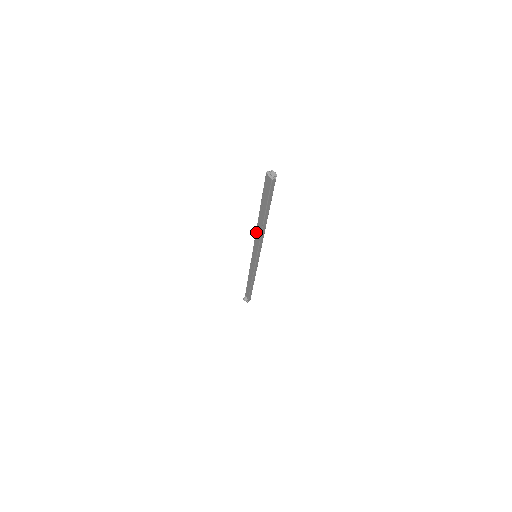
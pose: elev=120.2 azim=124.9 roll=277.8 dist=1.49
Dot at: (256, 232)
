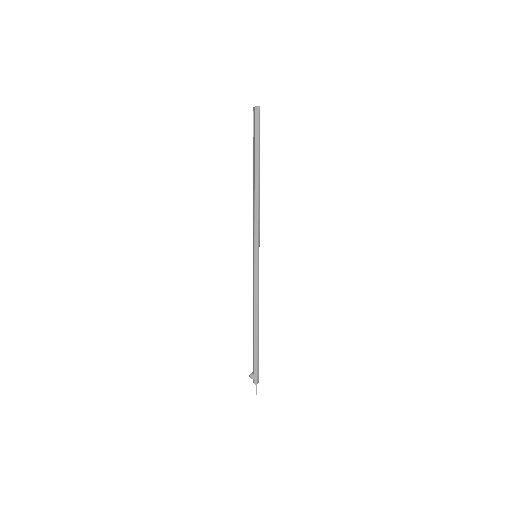
Dot at: (253, 206)
